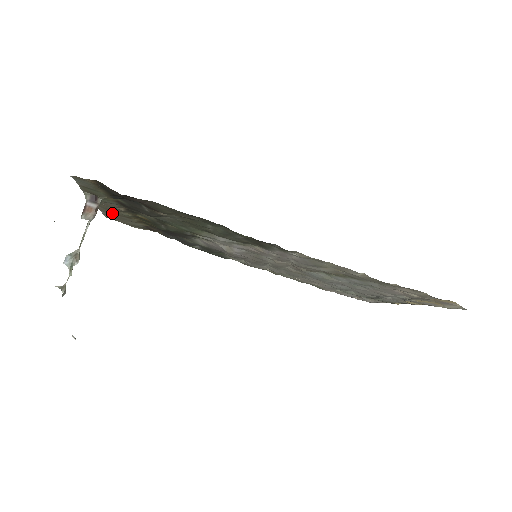
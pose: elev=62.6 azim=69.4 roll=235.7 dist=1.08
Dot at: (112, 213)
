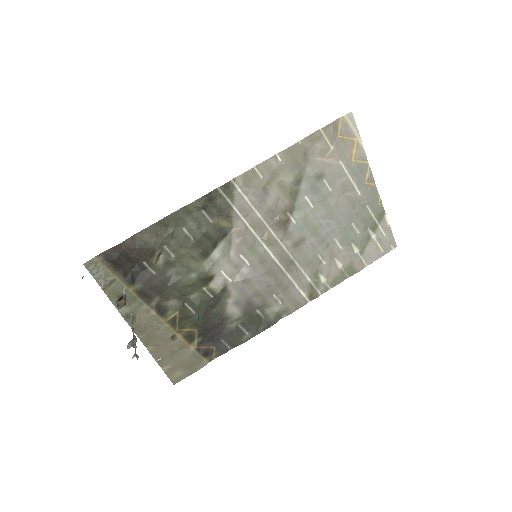
Dot at: (162, 348)
